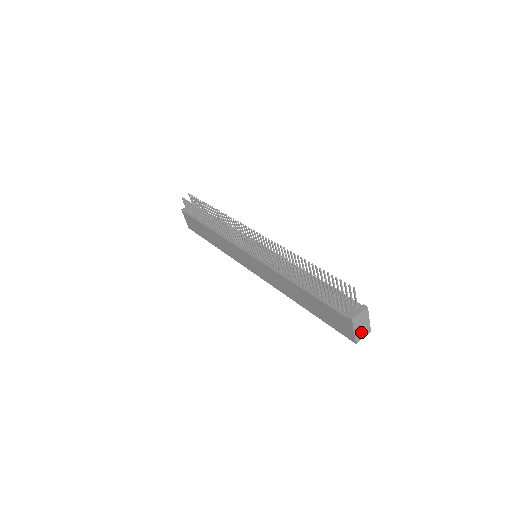
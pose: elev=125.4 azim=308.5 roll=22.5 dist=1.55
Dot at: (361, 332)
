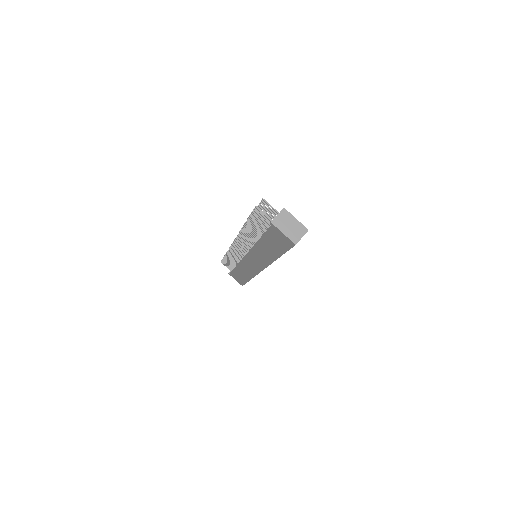
Dot at: (294, 233)
